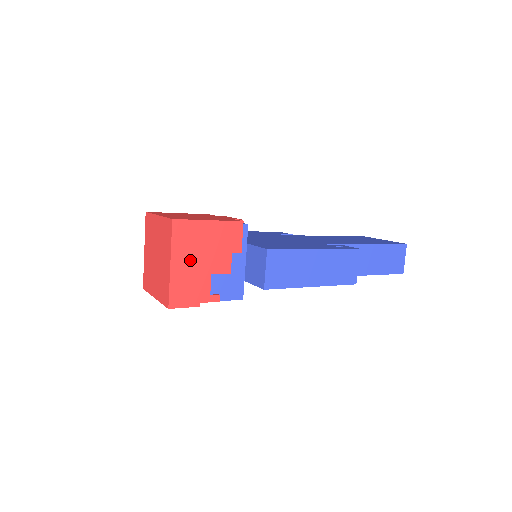
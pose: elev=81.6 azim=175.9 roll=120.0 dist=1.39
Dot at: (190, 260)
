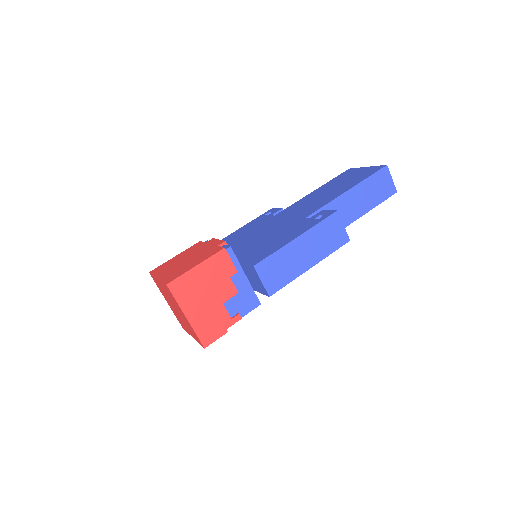
Dot at: (199, 304)
